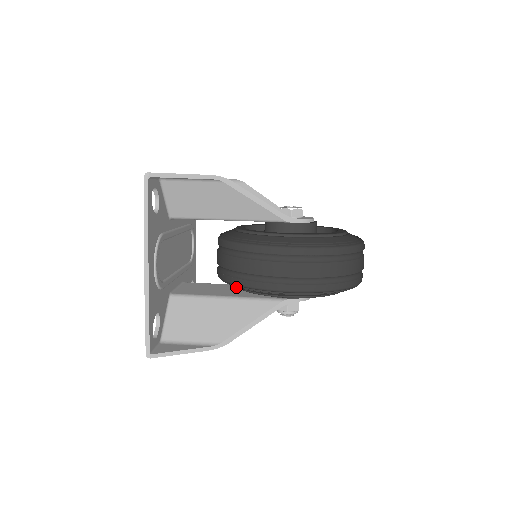
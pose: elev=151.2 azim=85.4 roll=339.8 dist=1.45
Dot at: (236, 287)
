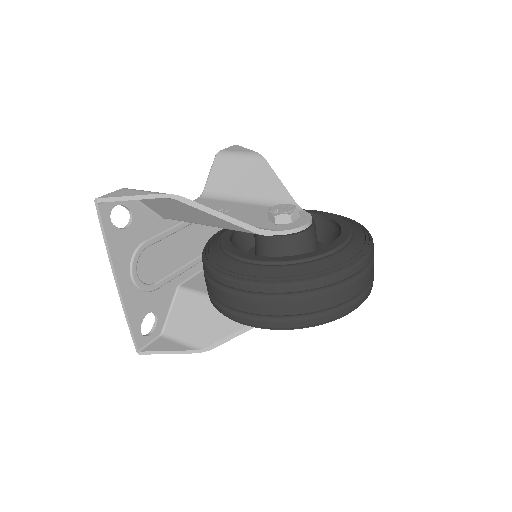
Dot at: occluded
